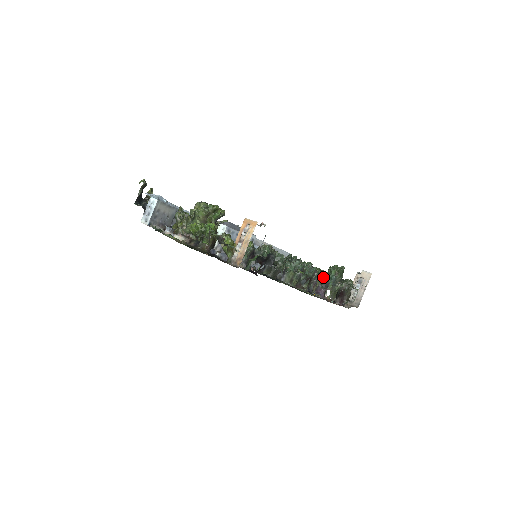
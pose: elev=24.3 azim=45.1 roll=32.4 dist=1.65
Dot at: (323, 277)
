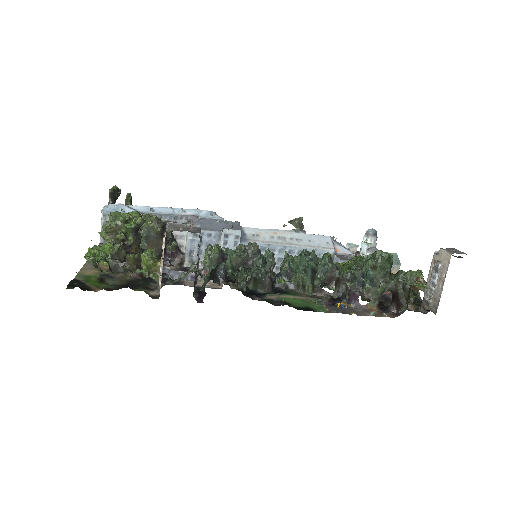
Dot at: (355, 274)
